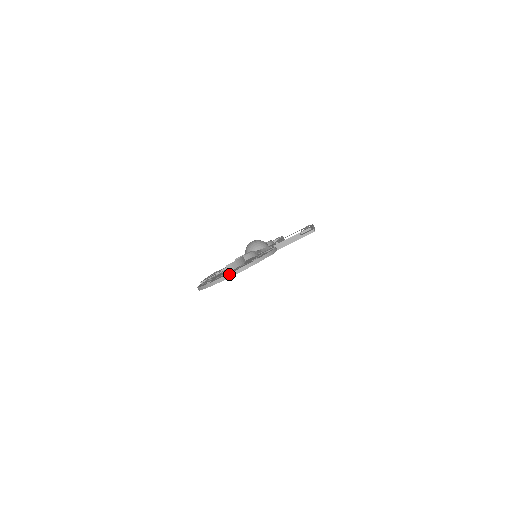
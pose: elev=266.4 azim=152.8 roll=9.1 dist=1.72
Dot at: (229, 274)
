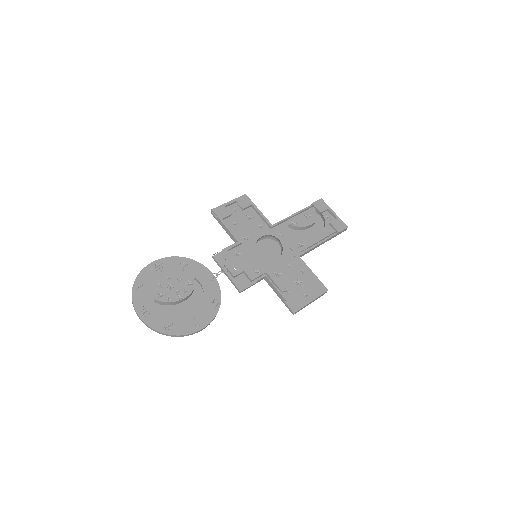
Dot at: (139, 317)
